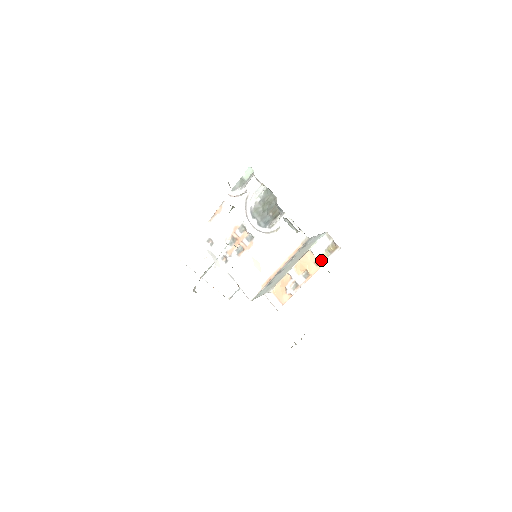
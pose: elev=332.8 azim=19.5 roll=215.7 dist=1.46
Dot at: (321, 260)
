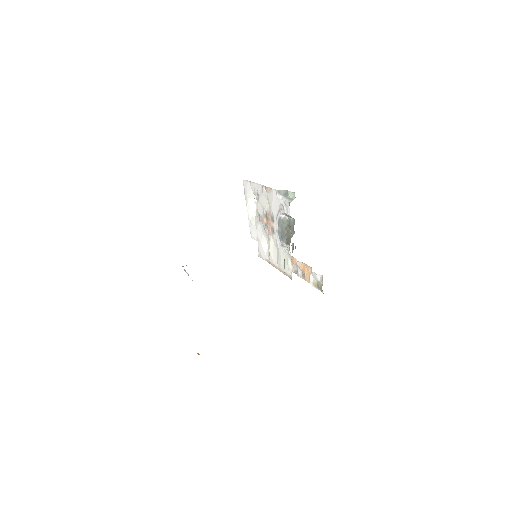
Dot at: (312, 283)
